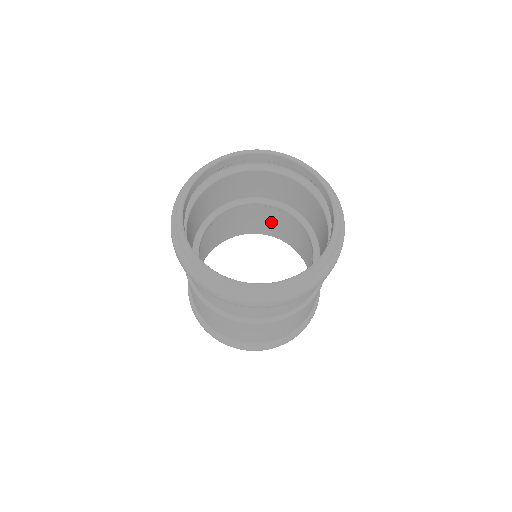
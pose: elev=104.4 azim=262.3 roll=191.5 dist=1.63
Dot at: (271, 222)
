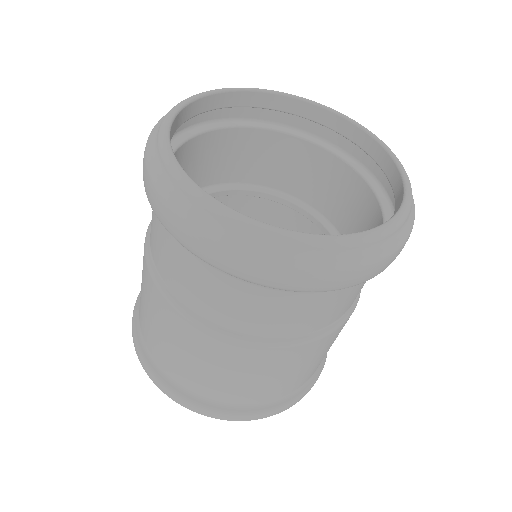
Dot at: occluded
